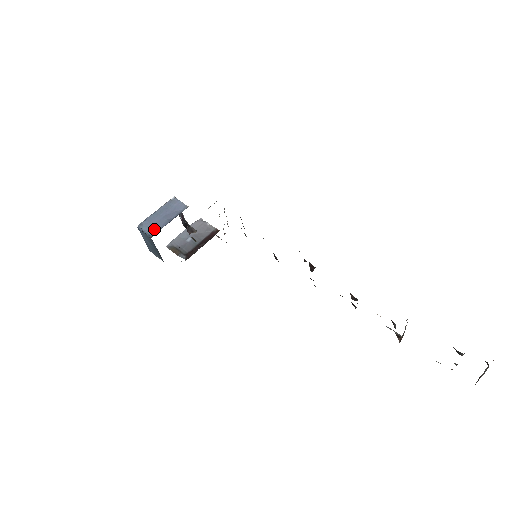
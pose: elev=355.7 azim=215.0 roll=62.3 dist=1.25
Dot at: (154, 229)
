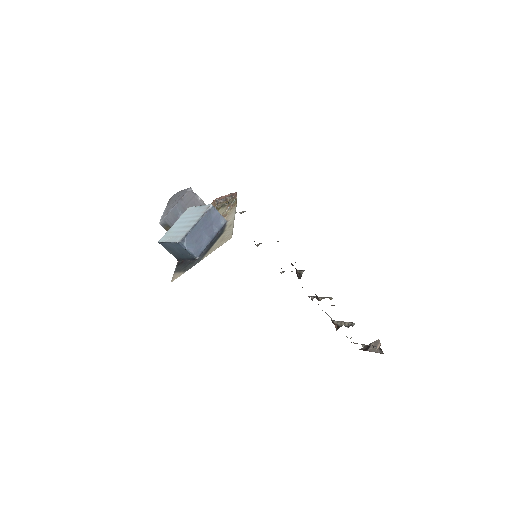
Dot at: (197, 247)
